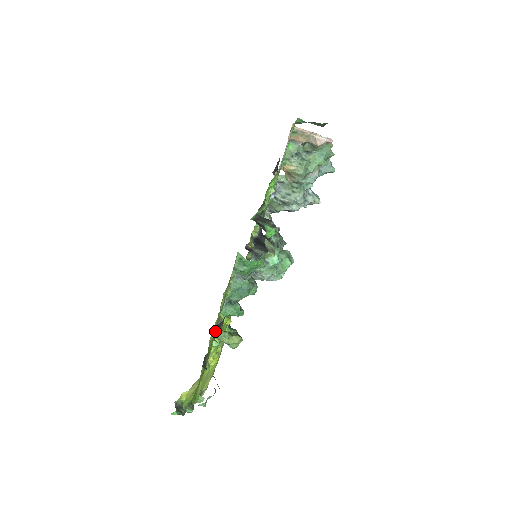
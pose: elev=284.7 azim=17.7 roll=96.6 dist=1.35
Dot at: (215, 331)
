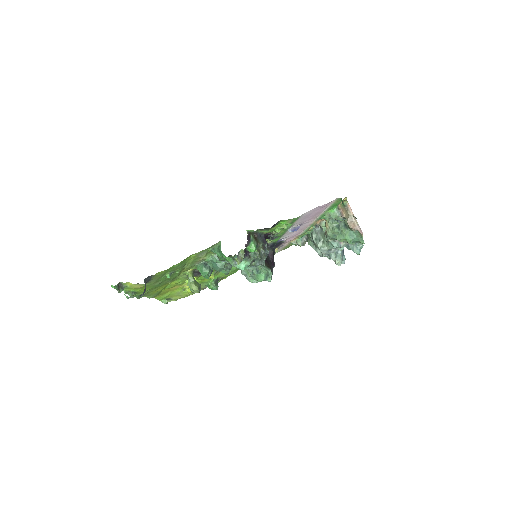
Dot at: (176, 270)
